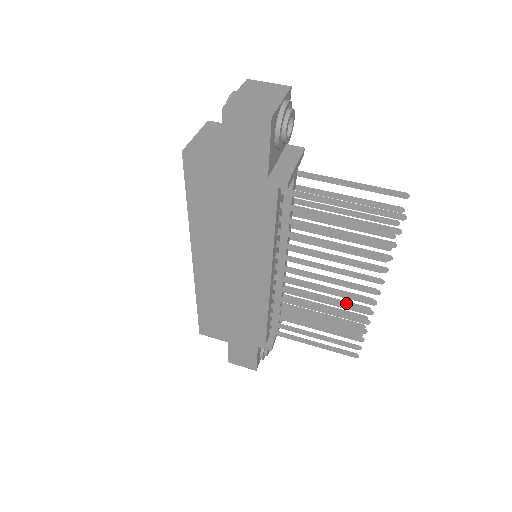
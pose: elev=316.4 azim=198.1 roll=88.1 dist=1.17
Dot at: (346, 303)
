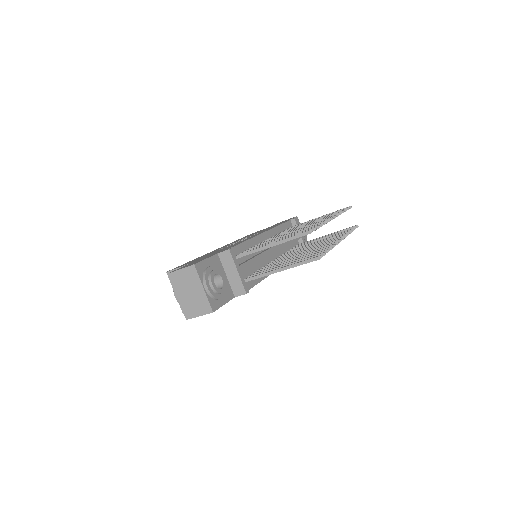
Dot at: occluded
